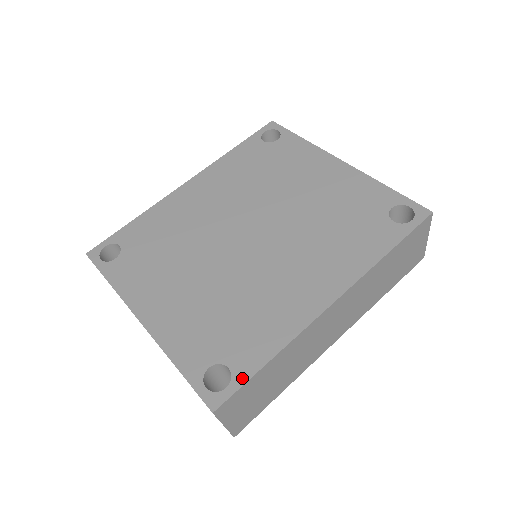
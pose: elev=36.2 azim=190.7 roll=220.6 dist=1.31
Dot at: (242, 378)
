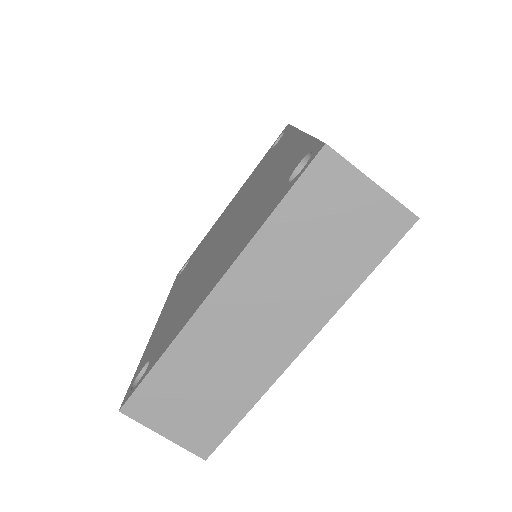
Dot at: (312, 145)
